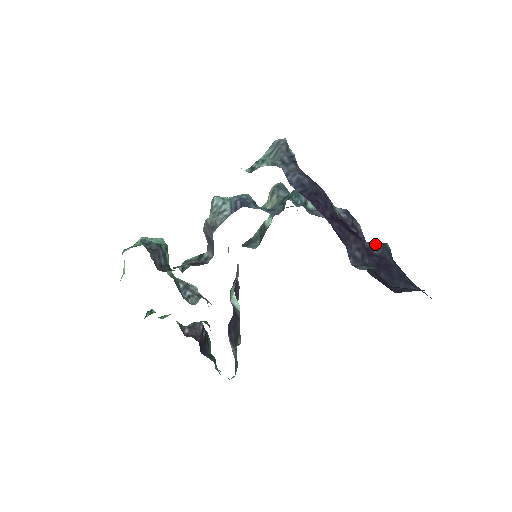
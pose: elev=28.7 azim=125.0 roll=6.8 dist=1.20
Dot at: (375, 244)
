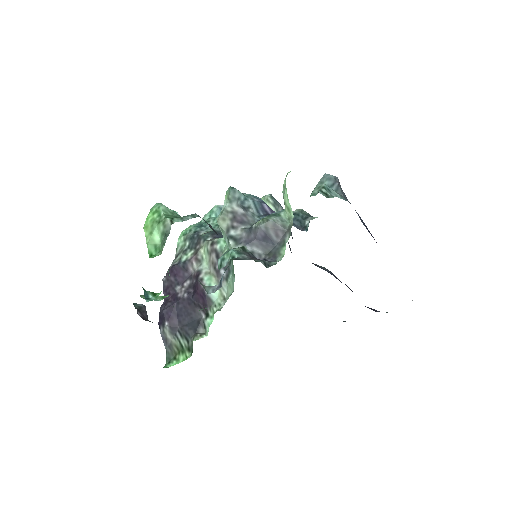
Dot at: (322, 267)
